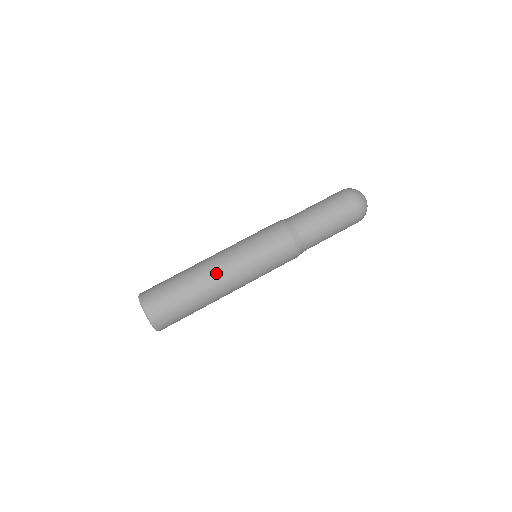
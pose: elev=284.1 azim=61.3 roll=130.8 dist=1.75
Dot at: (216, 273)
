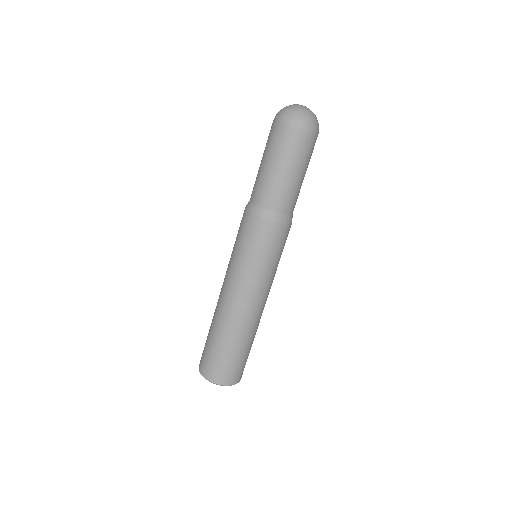
Dot at: (247, 312)
